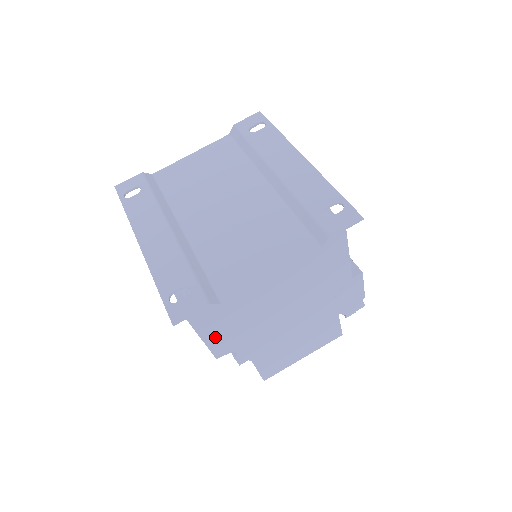
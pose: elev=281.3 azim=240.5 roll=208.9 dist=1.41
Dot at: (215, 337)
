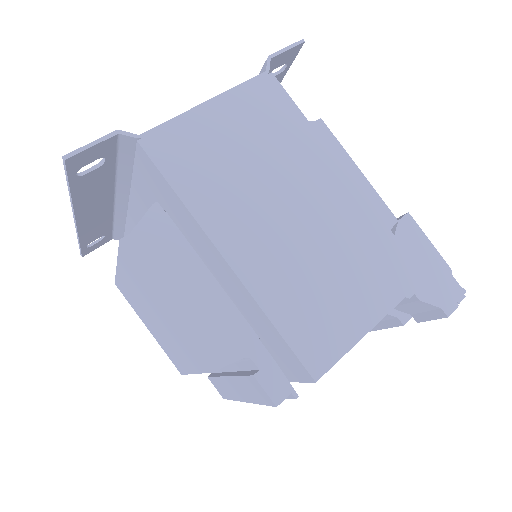
Dot at: (193, 305)
